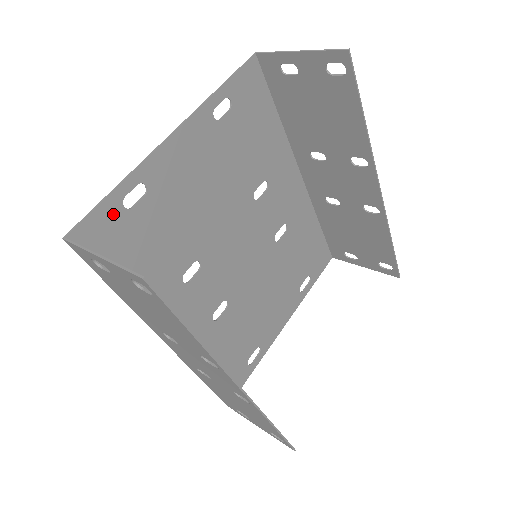
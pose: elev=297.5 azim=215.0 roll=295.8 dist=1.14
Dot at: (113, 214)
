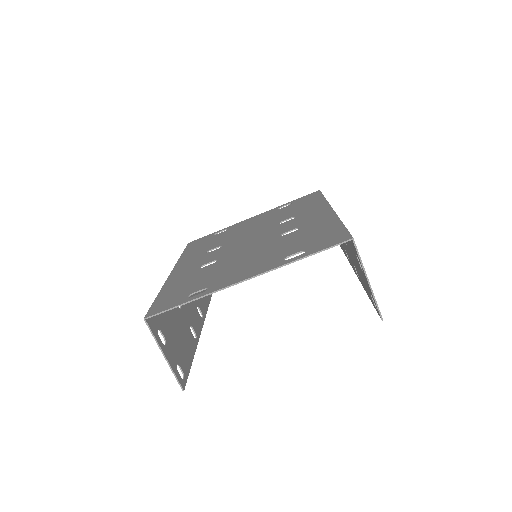
Dot at: (179, 302)
